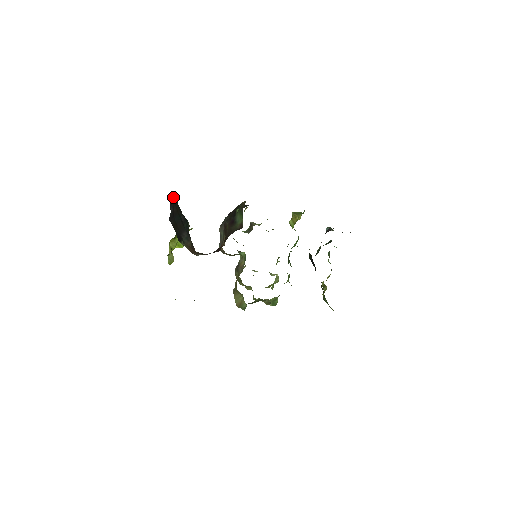
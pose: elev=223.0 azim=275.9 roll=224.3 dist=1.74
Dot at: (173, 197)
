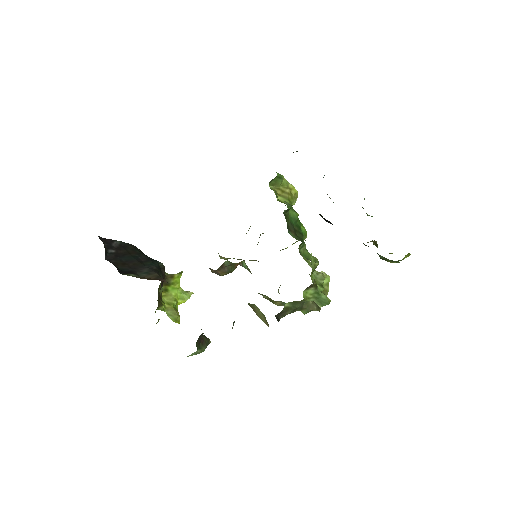
Dot at: (119, 242)
